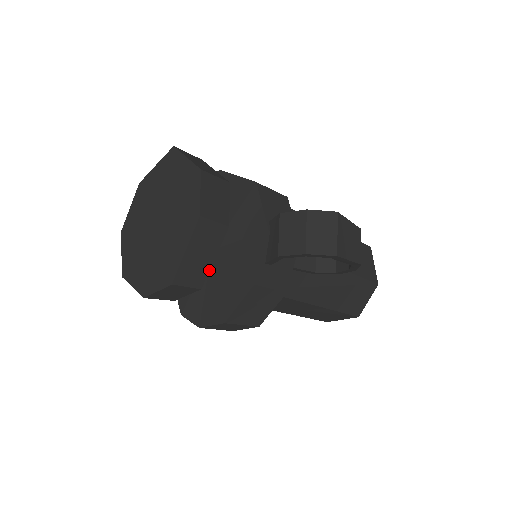
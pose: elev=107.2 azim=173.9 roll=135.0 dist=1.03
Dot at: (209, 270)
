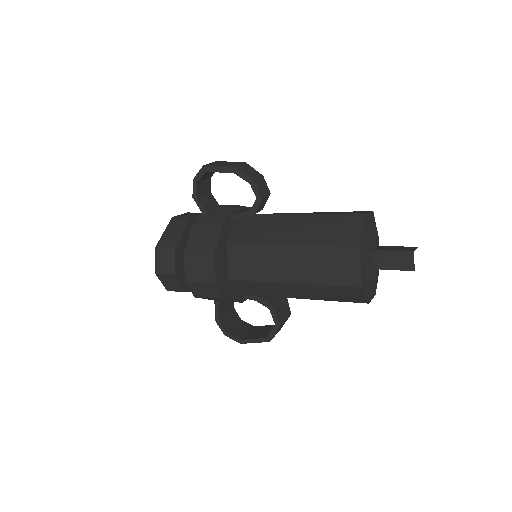
Dot at: (180, 239)
